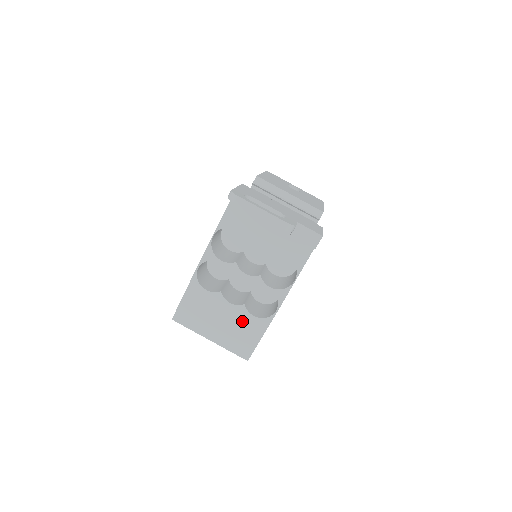
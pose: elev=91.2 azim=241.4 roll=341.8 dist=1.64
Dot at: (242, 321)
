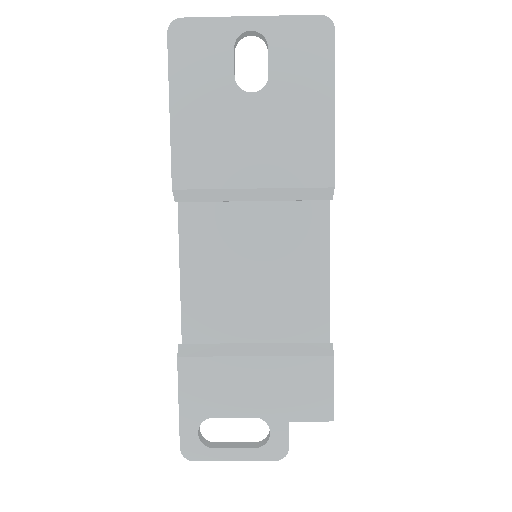
Dot at: occluded
